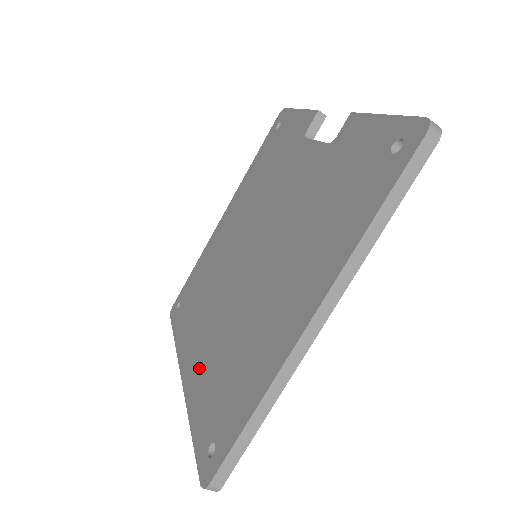
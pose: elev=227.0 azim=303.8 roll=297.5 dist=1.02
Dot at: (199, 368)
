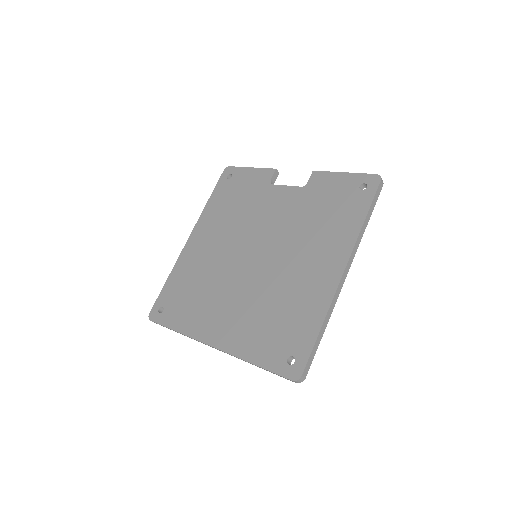
Dot at: (236, 332)
